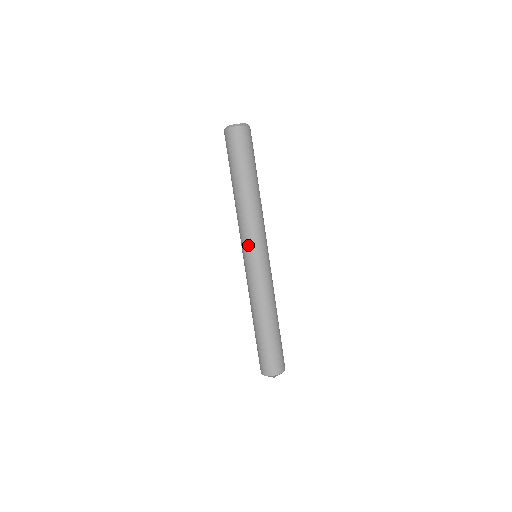
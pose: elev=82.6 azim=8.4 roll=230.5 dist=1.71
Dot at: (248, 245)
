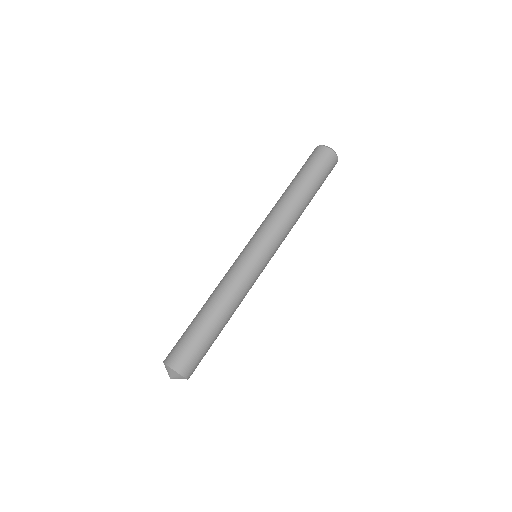
Dot at: (263, 239)
